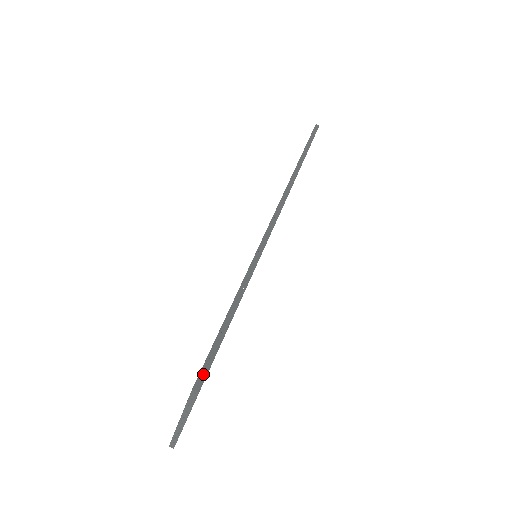
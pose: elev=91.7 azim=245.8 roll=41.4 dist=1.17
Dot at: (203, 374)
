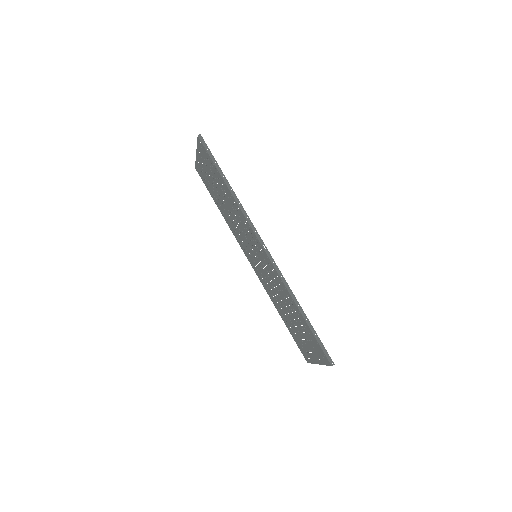
Dot at: (329, 357)
